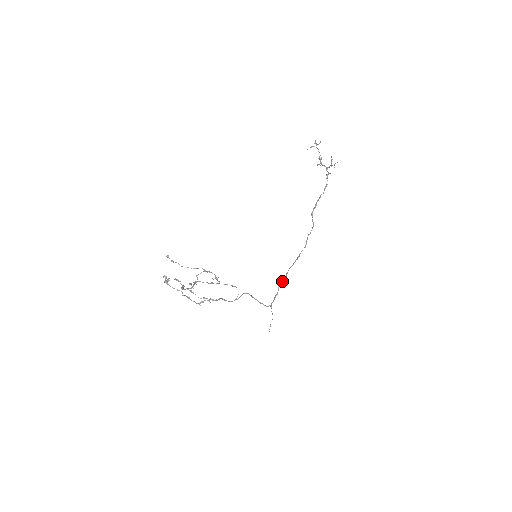
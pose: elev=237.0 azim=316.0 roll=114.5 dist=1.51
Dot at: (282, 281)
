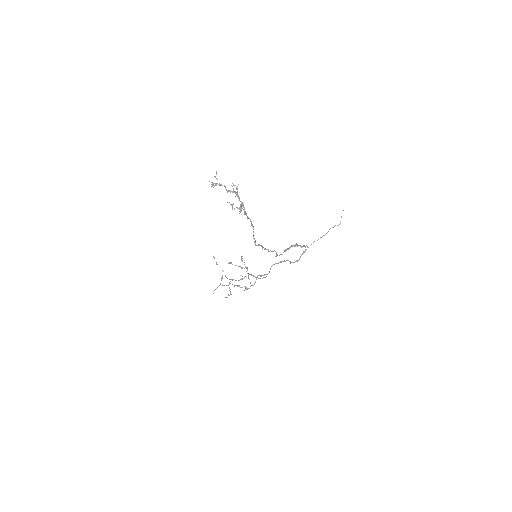
Dot at: occluded
